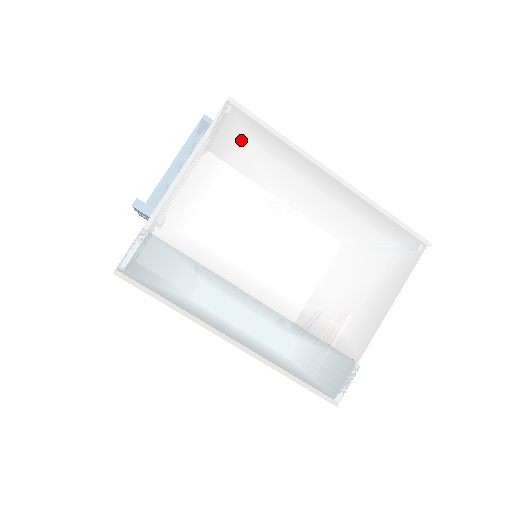
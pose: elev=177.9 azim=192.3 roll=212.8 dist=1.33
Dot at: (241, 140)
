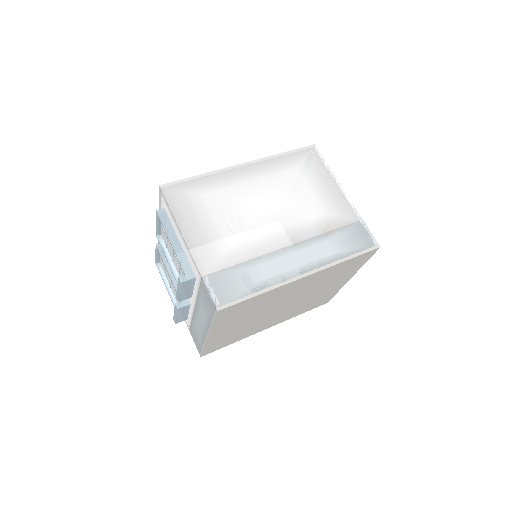
Dot at: (188, 195)
